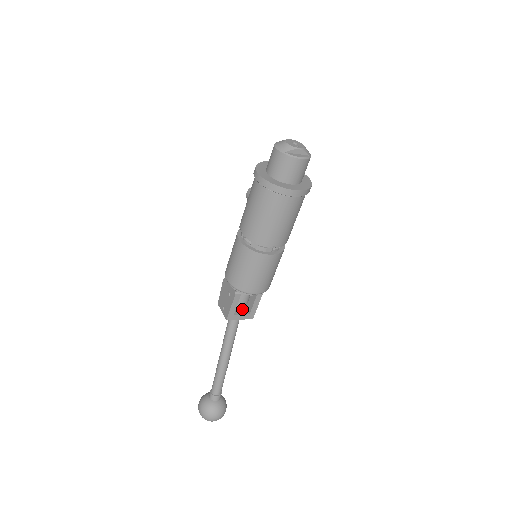
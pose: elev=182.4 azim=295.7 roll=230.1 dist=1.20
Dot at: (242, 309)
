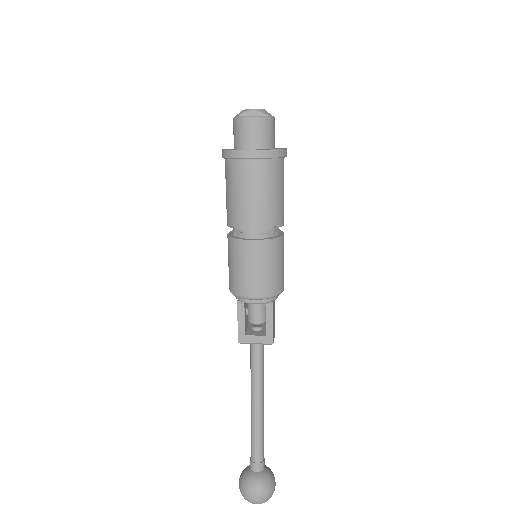
Dot at: (260, 331)
